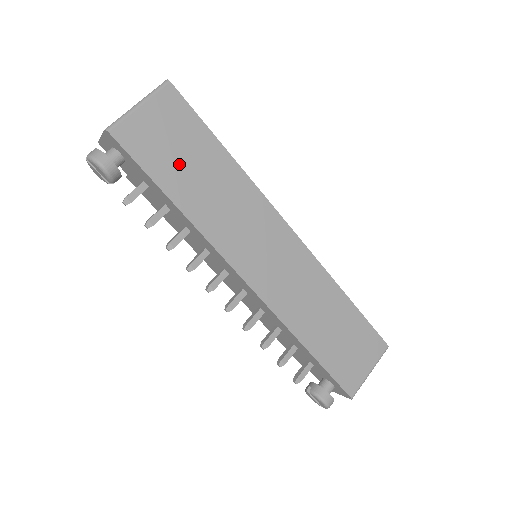
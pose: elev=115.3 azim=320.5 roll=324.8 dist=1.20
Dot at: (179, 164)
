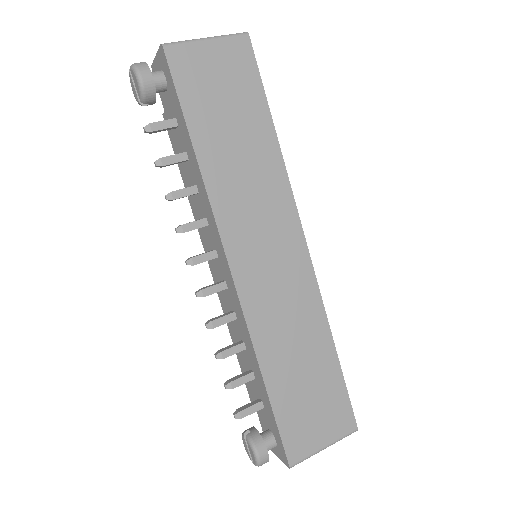
Dot at: (219, 115)
